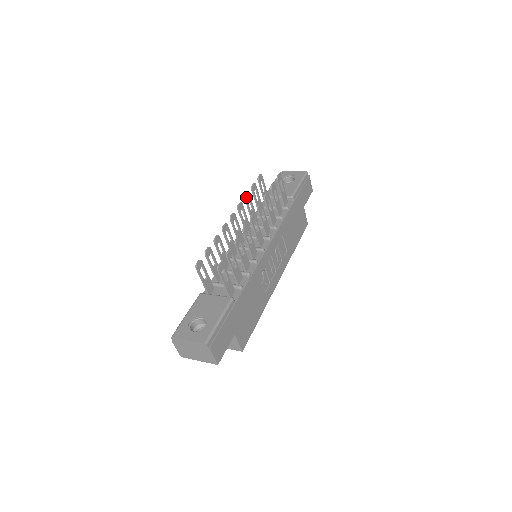
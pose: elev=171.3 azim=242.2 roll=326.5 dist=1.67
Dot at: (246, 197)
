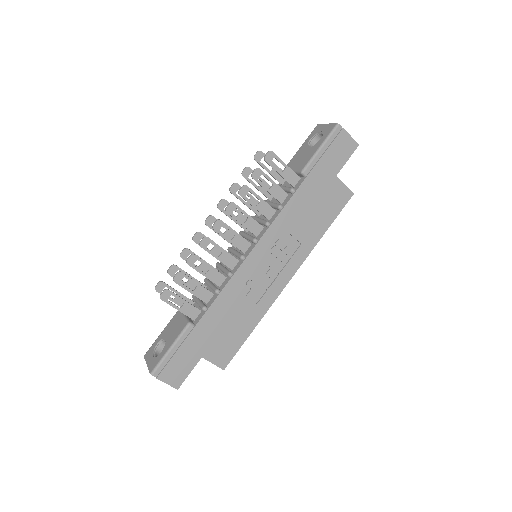
Dot at: (232, 190)
